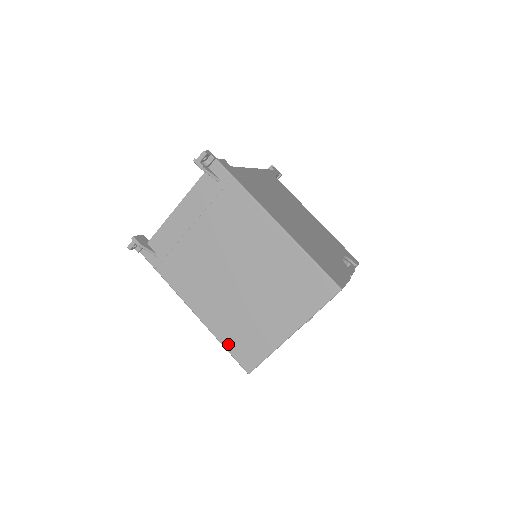
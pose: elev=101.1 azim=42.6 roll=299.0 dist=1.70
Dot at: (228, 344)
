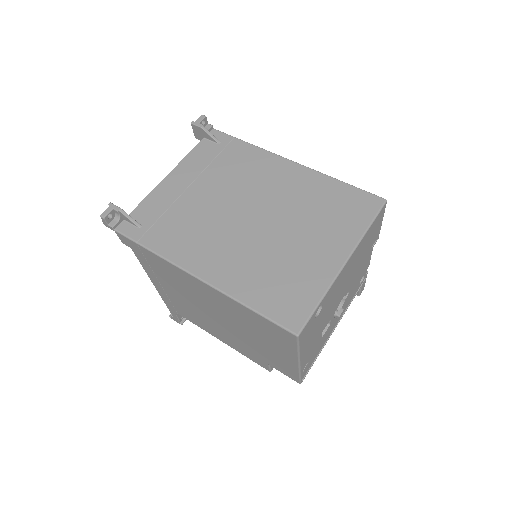
Dot at: (258, 303)
